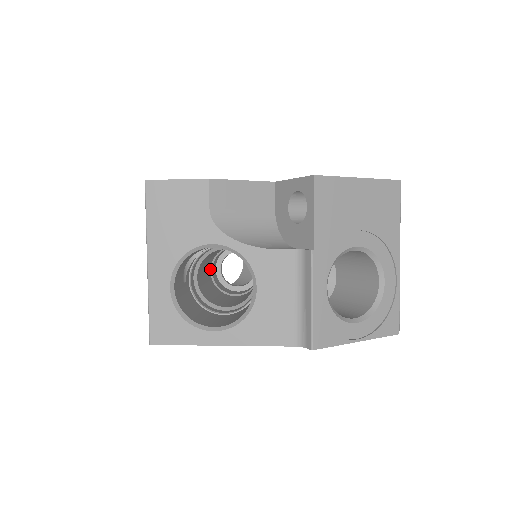
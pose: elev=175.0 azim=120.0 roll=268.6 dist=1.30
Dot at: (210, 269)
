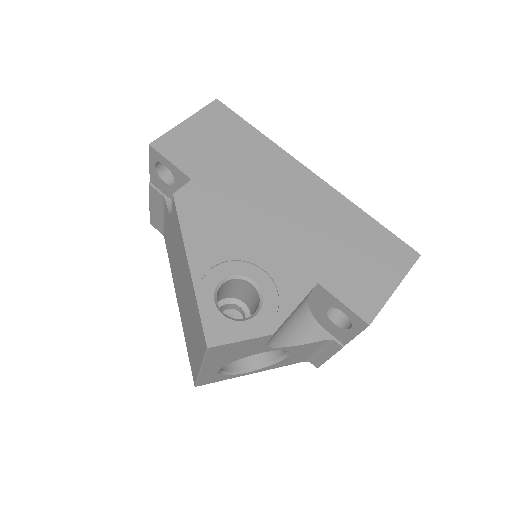
Dot at: occluded
